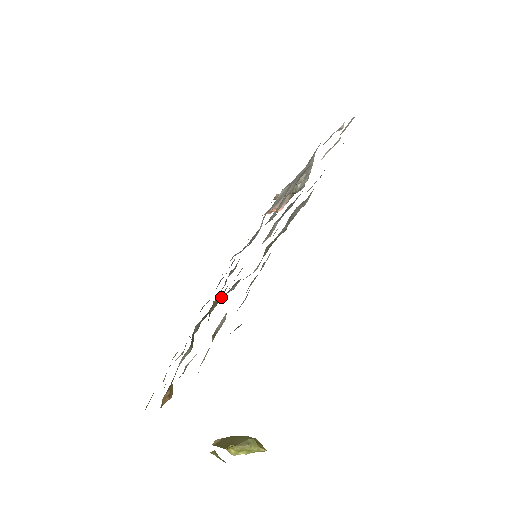
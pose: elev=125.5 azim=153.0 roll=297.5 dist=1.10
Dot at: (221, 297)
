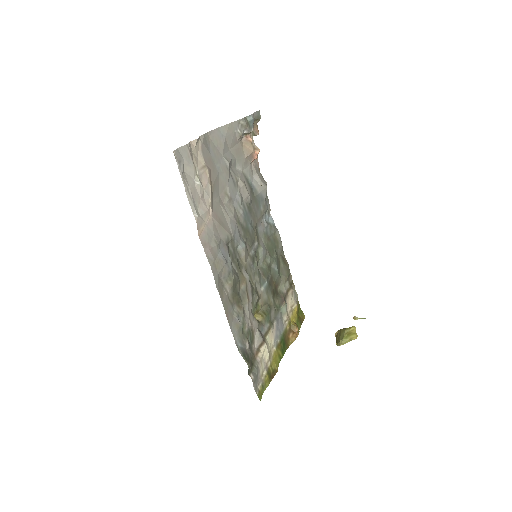
Dot at: (255, 310)
